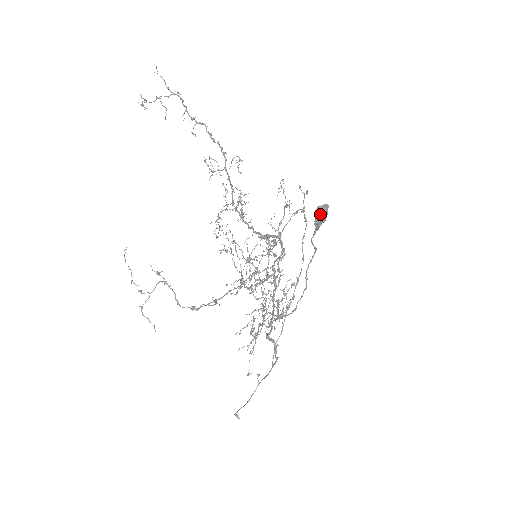
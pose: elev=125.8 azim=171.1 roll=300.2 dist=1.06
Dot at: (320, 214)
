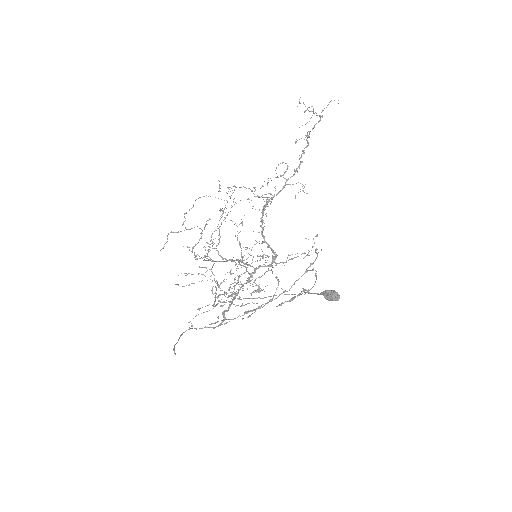
Dot at: (333, 298)
